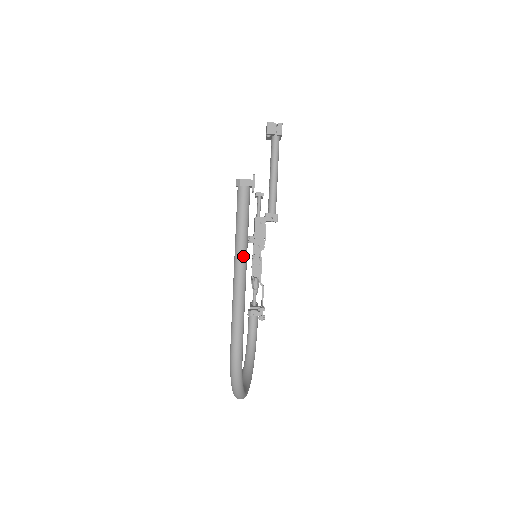
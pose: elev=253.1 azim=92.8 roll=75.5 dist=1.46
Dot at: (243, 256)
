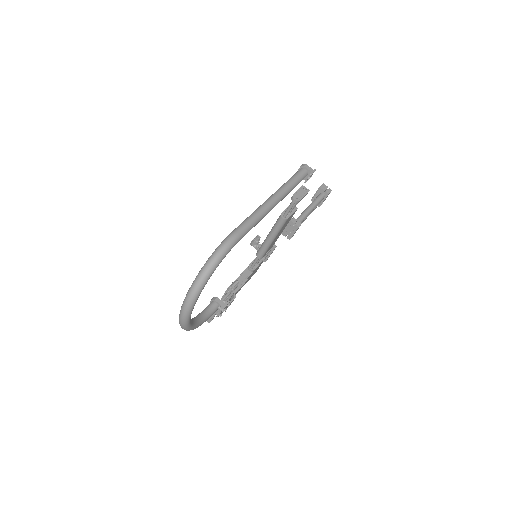
Dot at: (281, 195)
